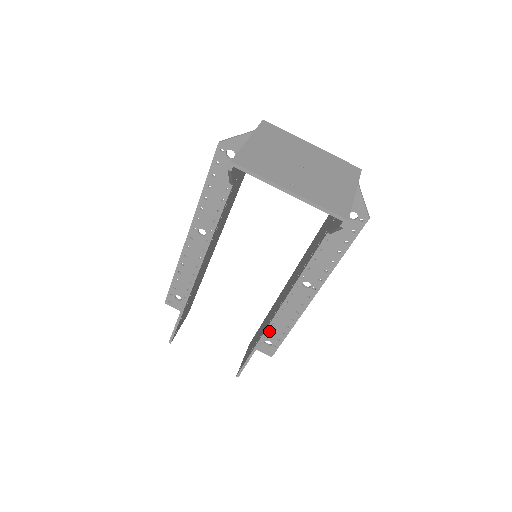
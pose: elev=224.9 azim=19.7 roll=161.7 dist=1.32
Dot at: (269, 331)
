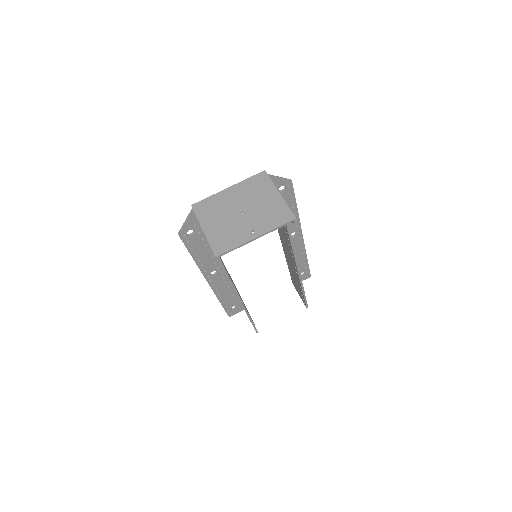
Dot at: occluded
